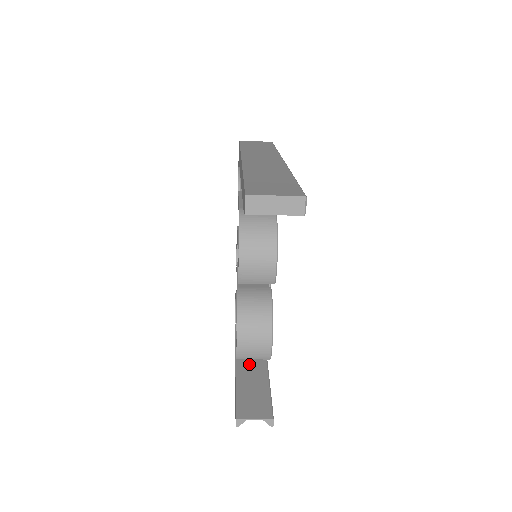
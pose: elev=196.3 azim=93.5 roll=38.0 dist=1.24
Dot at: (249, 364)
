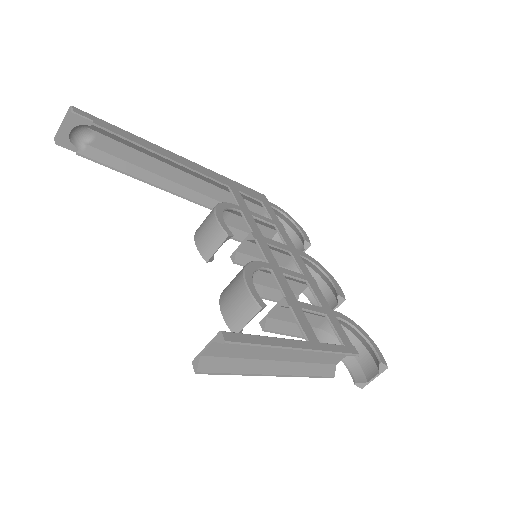
Dot at: (281, 355)
